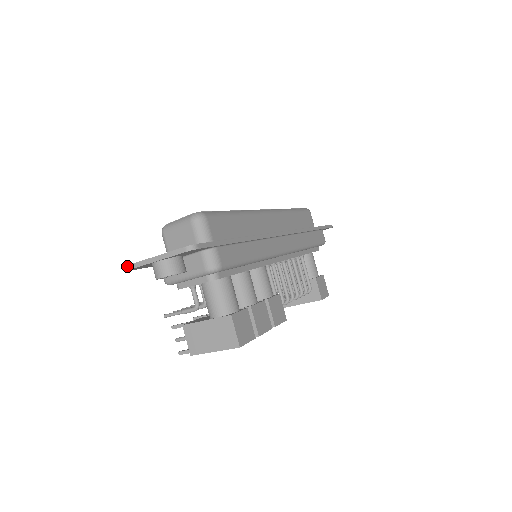
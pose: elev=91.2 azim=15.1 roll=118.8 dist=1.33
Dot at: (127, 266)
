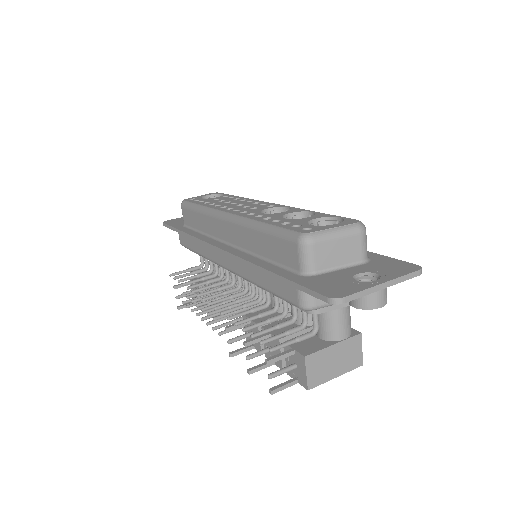
Dot at: (347, 297)
